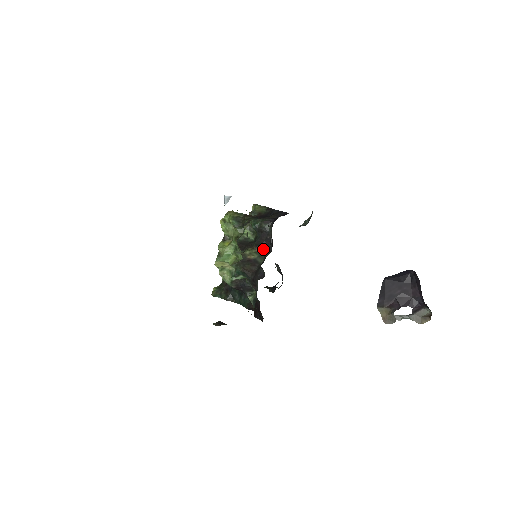
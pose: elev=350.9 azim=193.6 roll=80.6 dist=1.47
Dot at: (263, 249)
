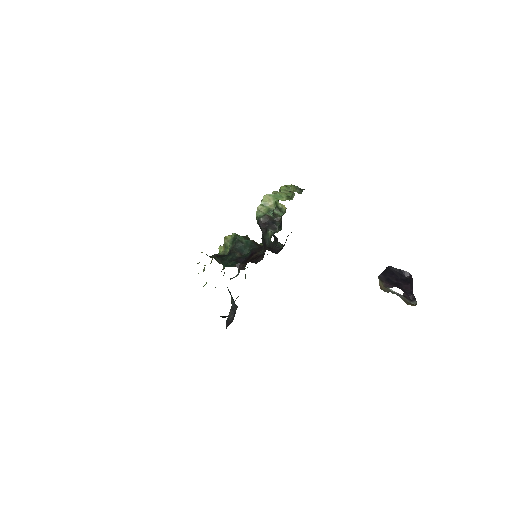
Dot at: (270, 250)
